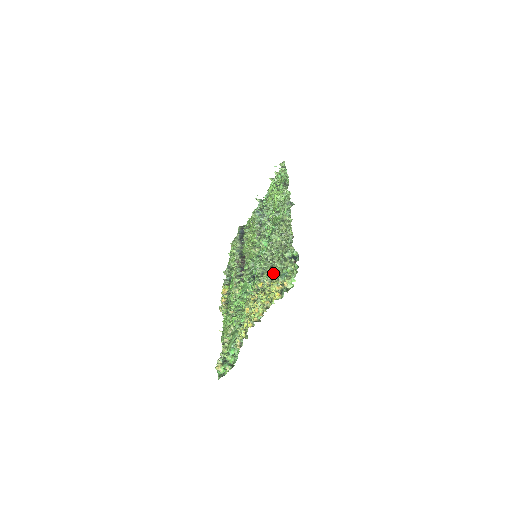
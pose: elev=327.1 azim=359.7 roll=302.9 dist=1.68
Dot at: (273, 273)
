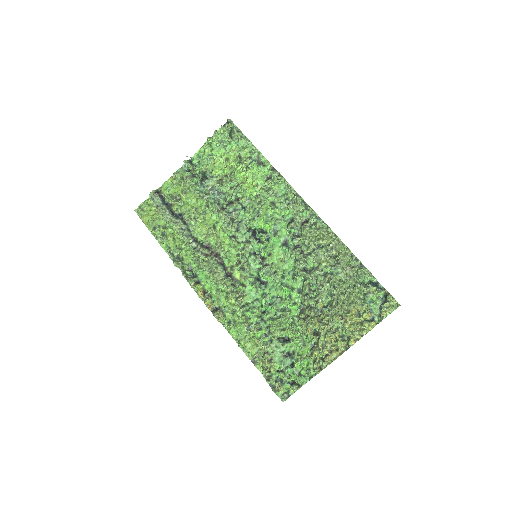
Dot at: (346, 297)
